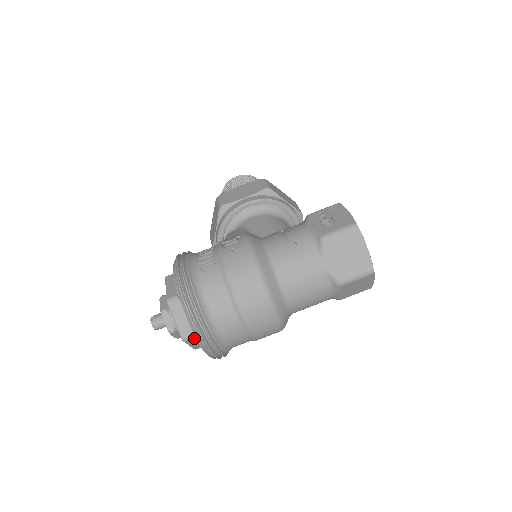
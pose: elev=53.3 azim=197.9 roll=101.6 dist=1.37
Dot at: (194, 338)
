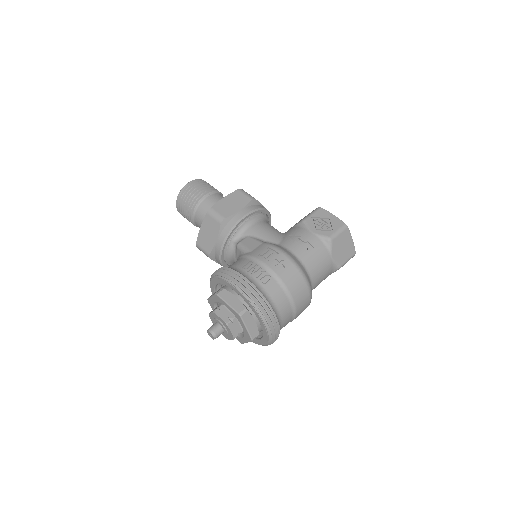
Dot at: occluded
